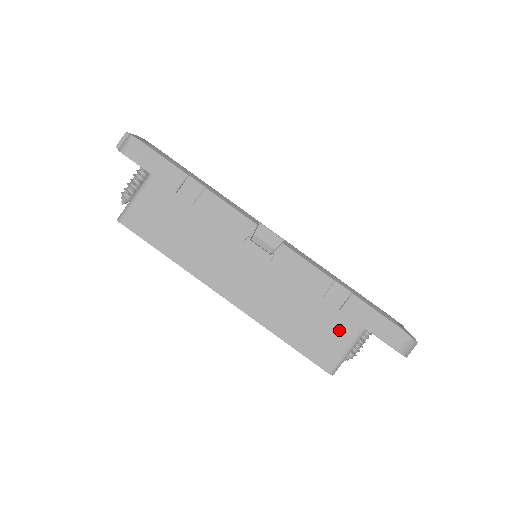
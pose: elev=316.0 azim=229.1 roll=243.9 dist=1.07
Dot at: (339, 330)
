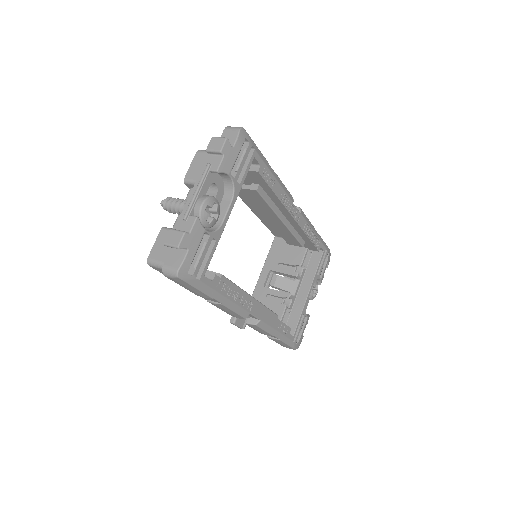
Dot at: occluded
